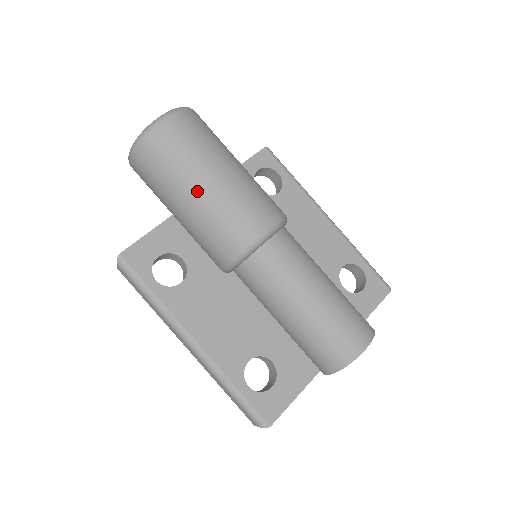
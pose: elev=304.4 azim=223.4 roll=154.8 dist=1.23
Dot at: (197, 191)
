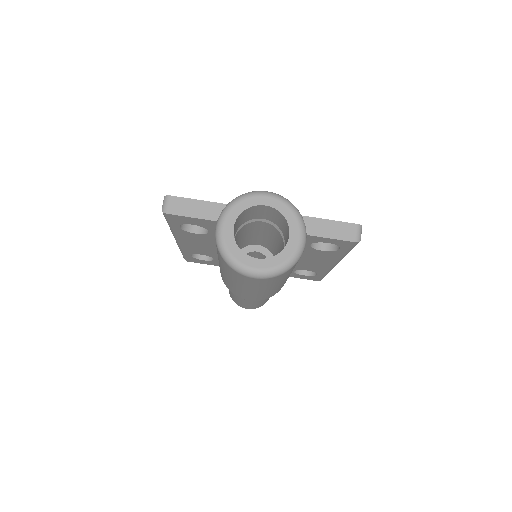
Dot at: (230, 280)
